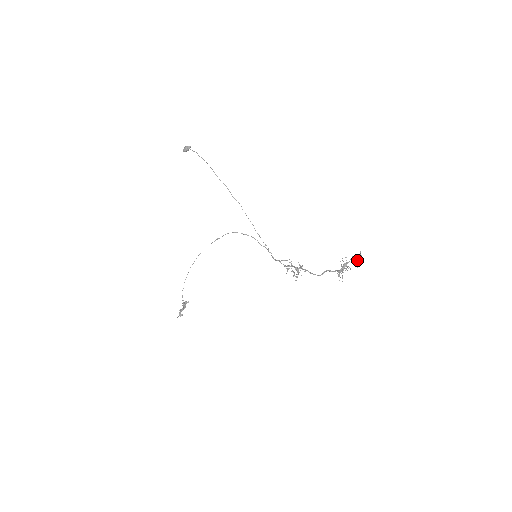
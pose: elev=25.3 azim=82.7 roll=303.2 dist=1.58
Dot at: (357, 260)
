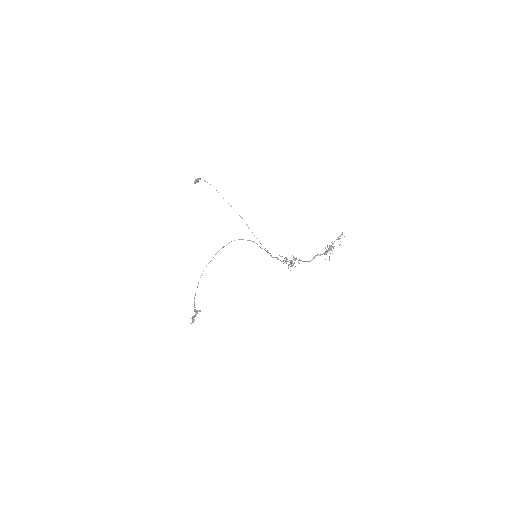
Dot at: (339, 238)
